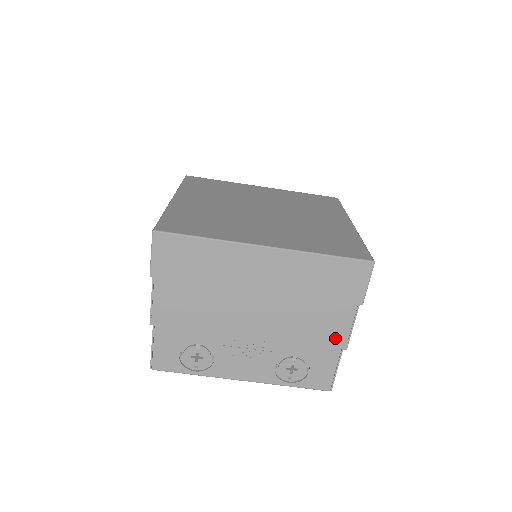
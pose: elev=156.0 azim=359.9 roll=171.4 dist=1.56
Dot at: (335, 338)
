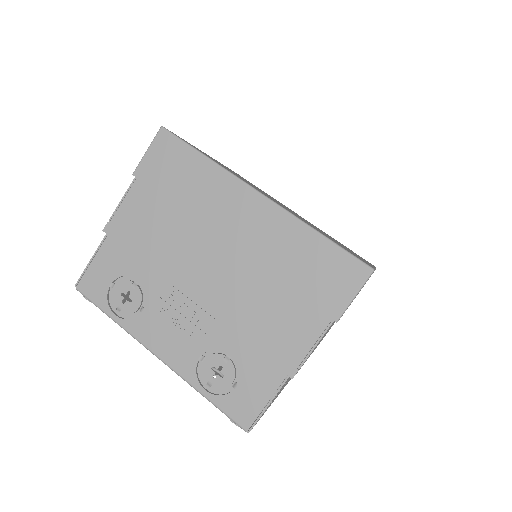
Dot at: (286, 353)
